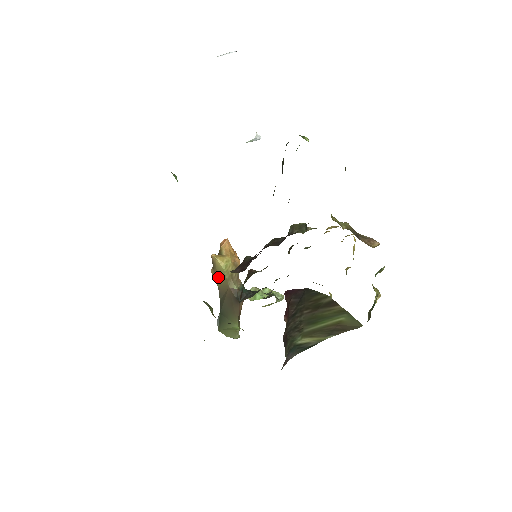
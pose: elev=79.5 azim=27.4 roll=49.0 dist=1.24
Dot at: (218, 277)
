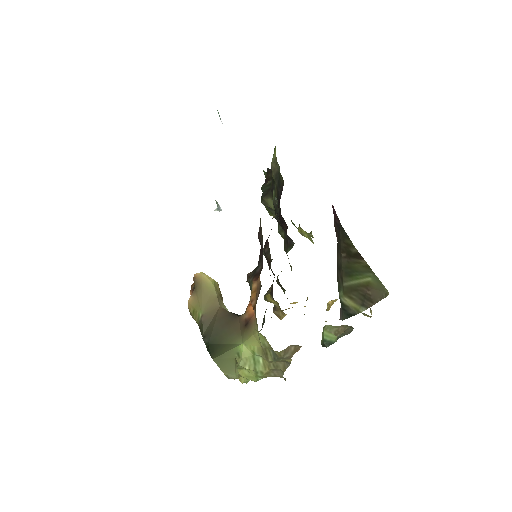
Dot at: (203, 299)
